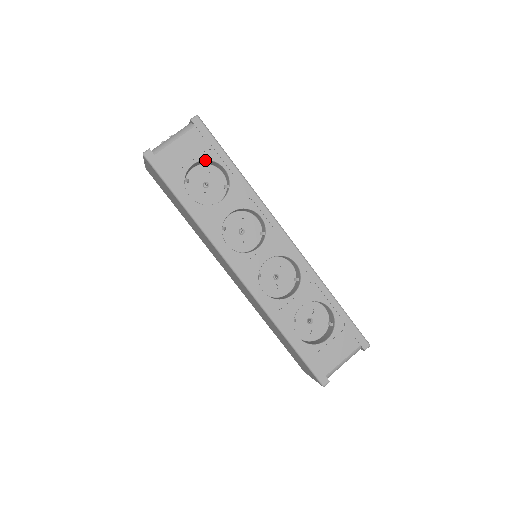
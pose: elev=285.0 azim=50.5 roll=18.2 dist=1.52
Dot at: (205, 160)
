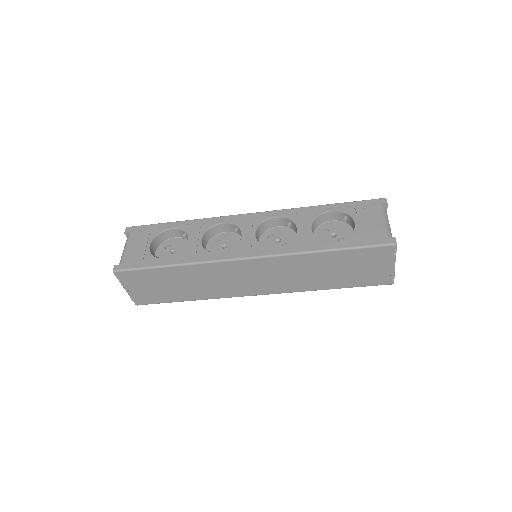
Dot at: (155, 237)
